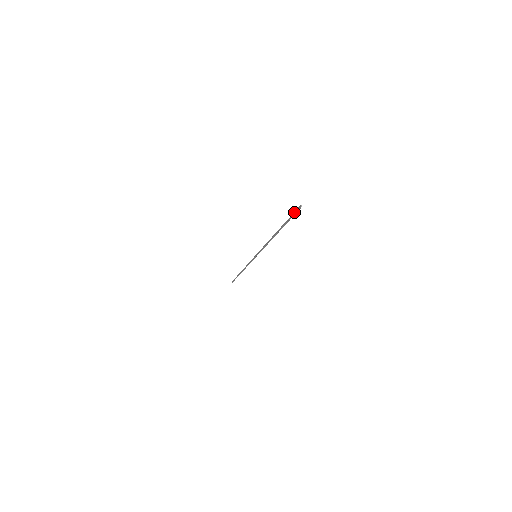
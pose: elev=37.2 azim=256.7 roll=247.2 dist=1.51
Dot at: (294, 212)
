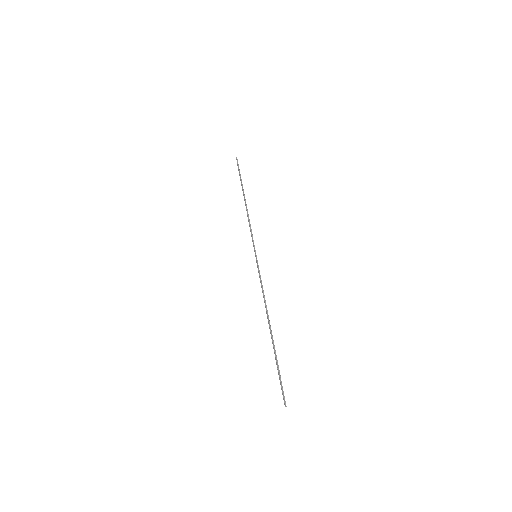
Dot at: (281, 389)
